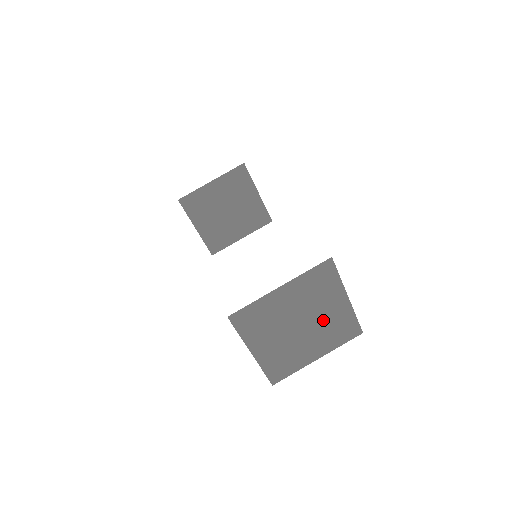
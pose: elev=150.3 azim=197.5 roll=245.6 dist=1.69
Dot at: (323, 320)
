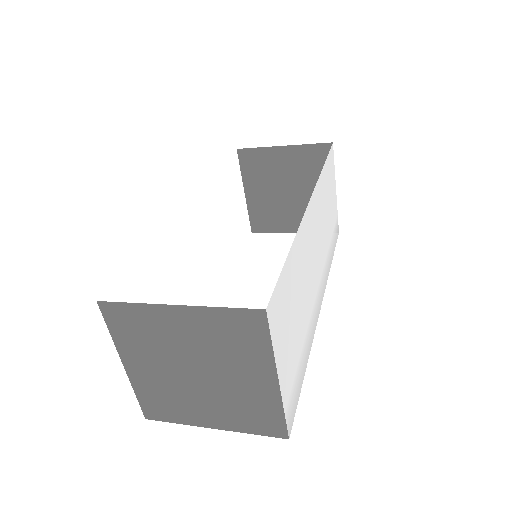
Dot at: (232, 386)
